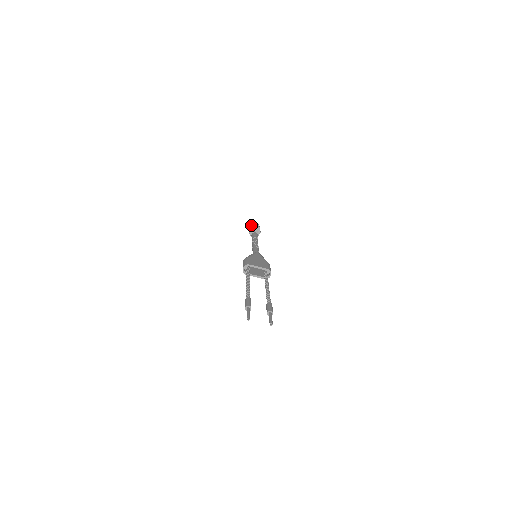
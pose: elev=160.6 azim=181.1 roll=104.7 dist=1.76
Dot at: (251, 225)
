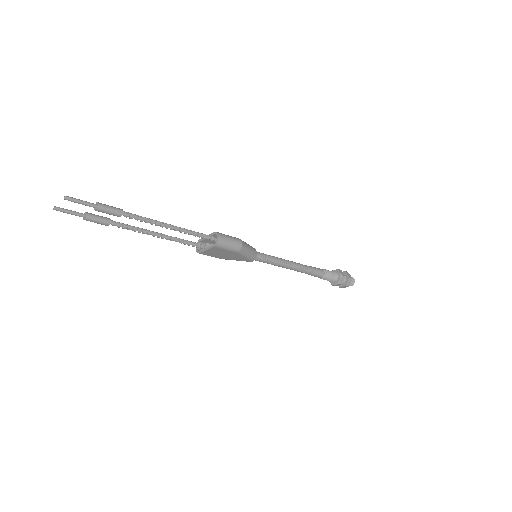
Dot at: occluded
